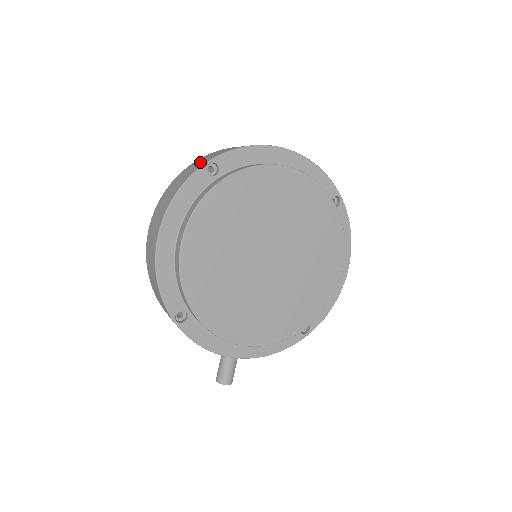
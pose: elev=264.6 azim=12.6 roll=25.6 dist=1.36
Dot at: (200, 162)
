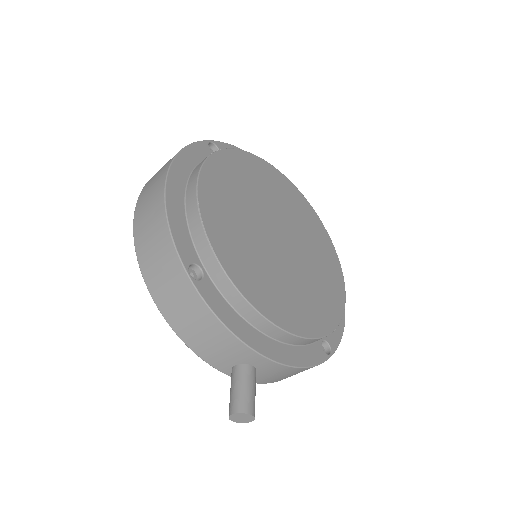
Dot at: occluded
